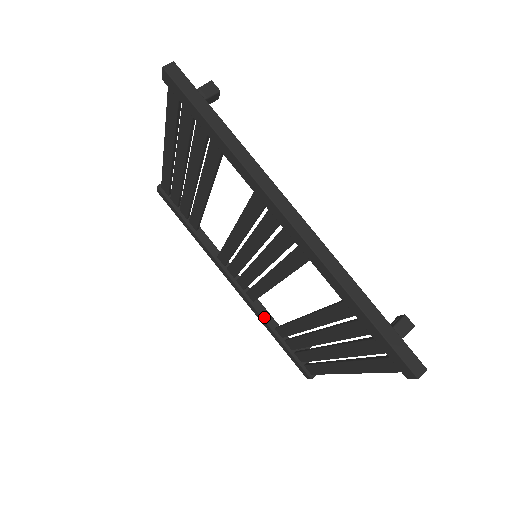
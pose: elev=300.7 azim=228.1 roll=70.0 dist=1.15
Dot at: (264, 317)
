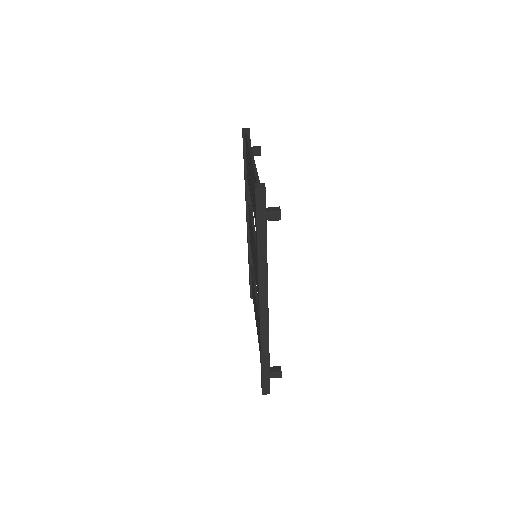
Dot at: (250, 254)
